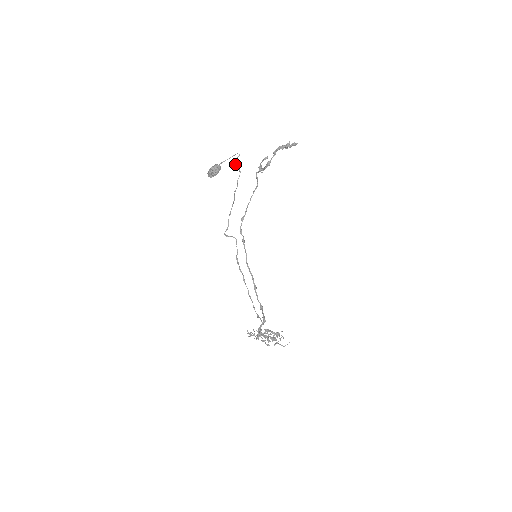
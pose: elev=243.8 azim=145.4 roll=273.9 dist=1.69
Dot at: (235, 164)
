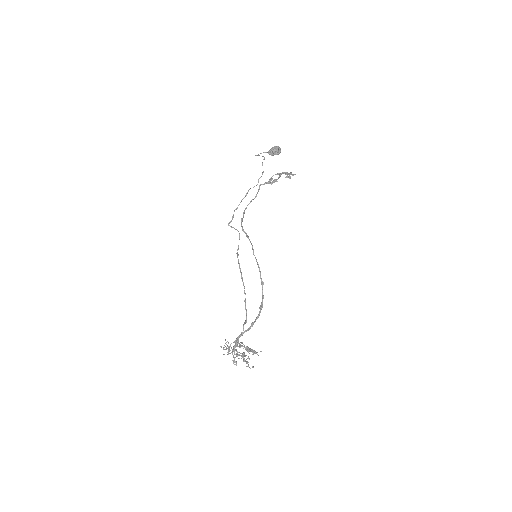
Dot at: occluded
